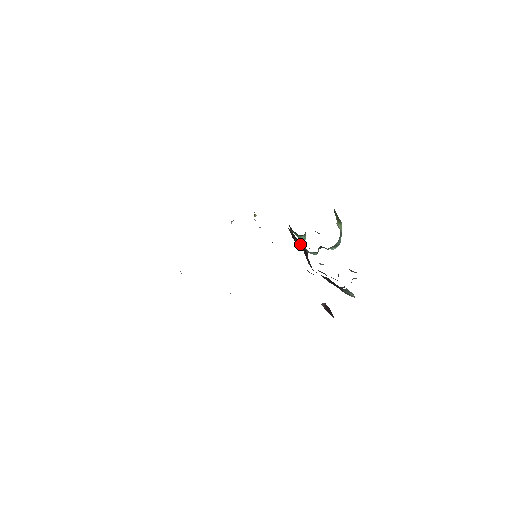
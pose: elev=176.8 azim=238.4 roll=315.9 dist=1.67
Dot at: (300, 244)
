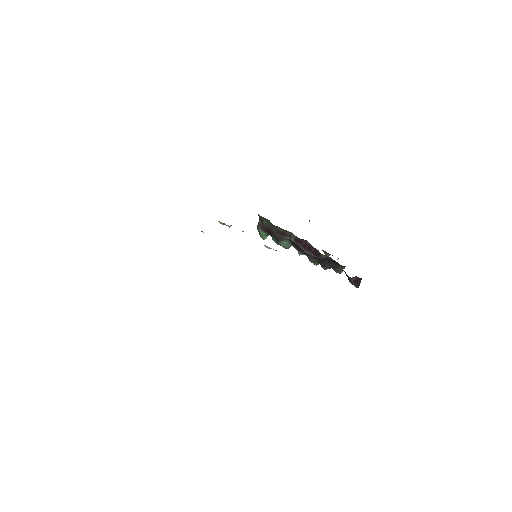
Dot at: (285, 240)
